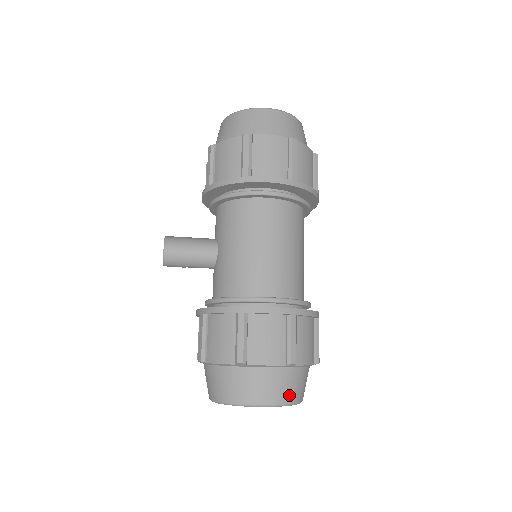
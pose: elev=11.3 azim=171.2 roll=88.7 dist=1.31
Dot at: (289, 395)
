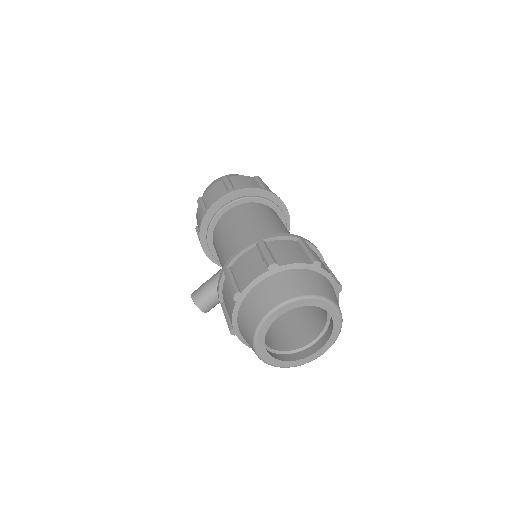
Dot at: (292, 291)
